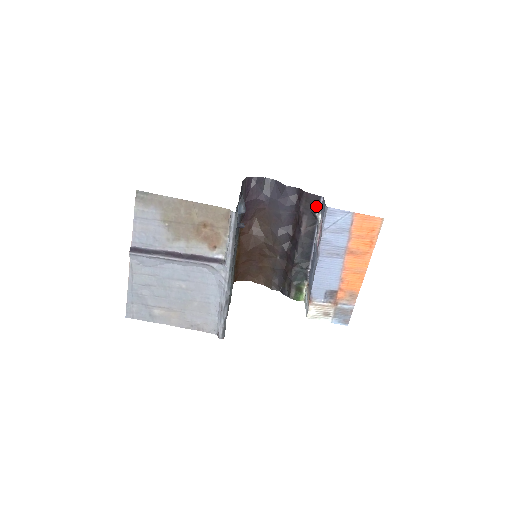
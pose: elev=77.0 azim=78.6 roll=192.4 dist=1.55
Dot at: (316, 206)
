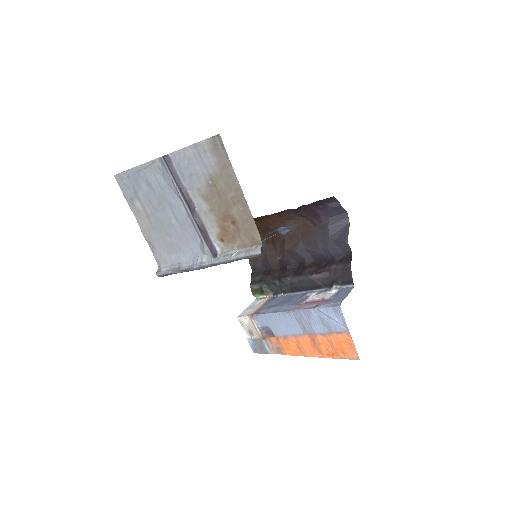
Dot at: (342, 282)
